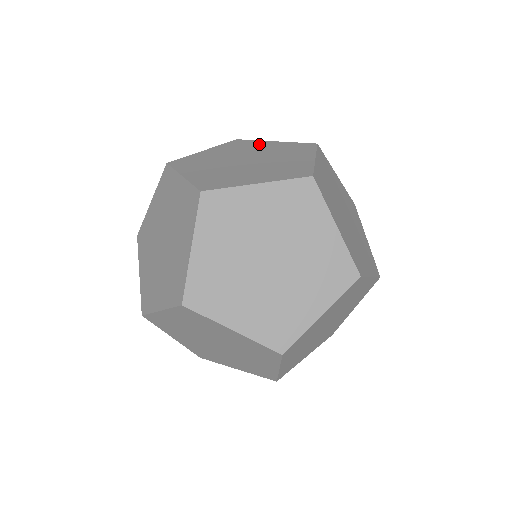
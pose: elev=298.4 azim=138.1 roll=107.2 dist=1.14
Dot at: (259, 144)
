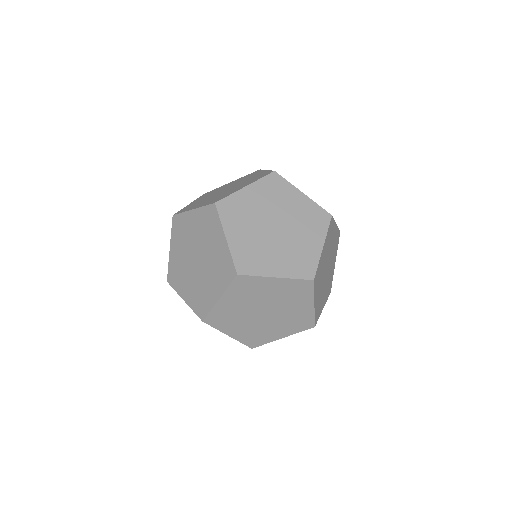
Dot at: occluded
